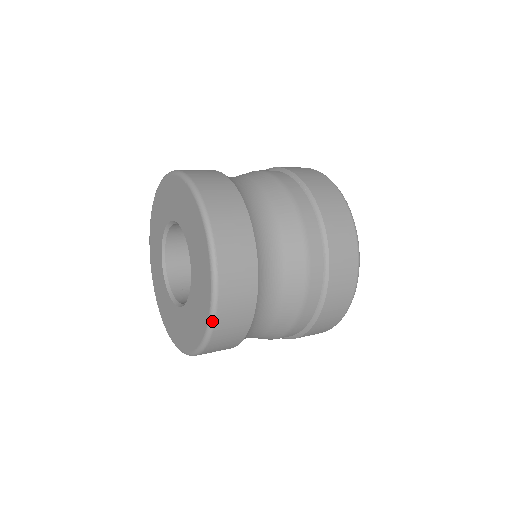
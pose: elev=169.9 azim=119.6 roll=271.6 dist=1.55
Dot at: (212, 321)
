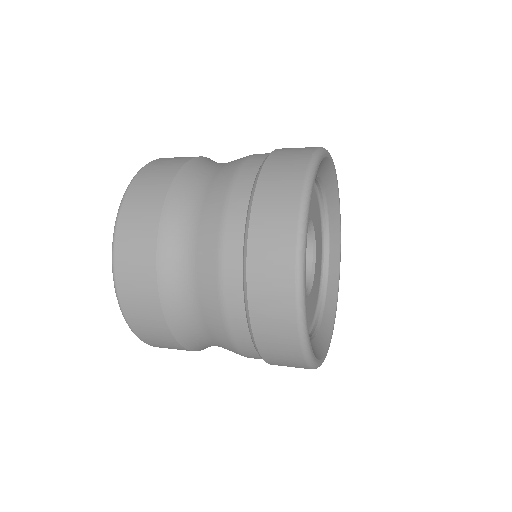
Dot at: (113, 268)
